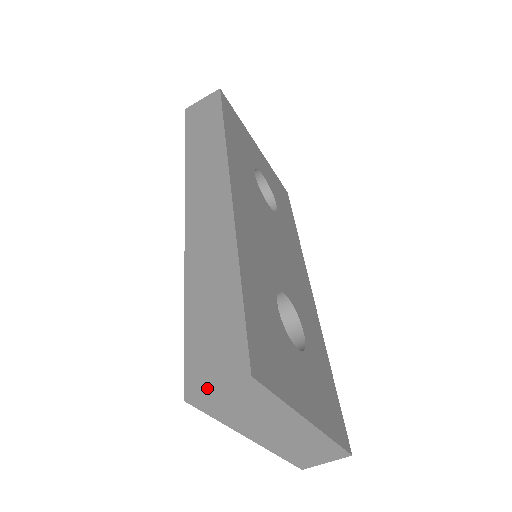
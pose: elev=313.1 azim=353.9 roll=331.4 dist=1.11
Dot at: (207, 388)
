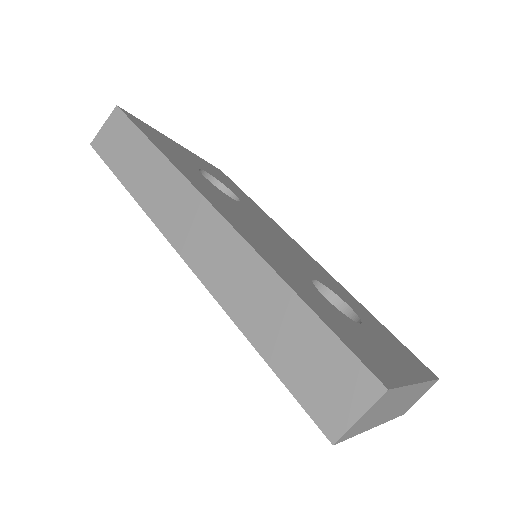
Dot at: (349, 422)
